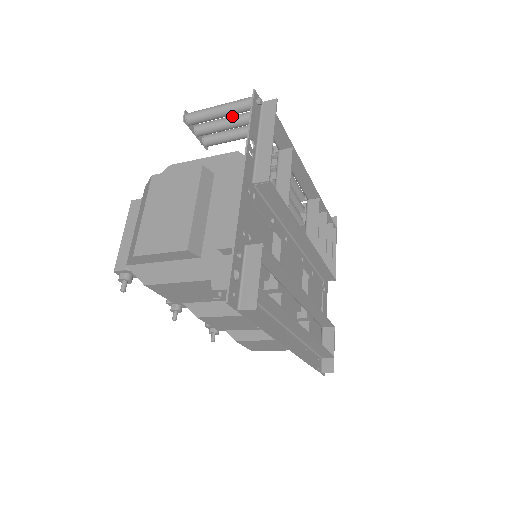
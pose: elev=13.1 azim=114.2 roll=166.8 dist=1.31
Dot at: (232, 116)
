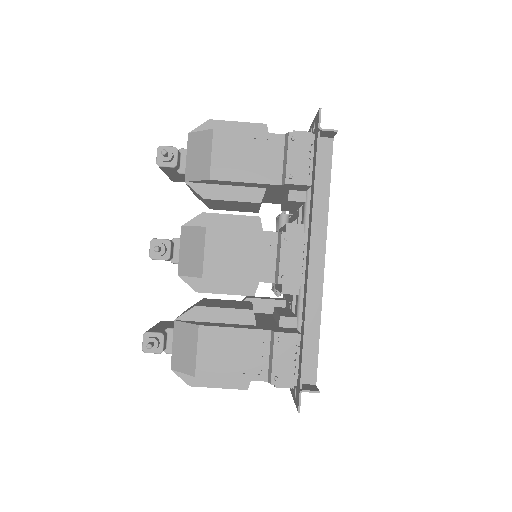
Dot at: occluded
